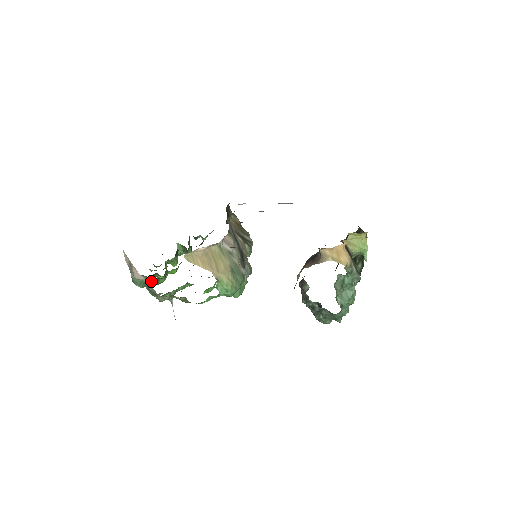
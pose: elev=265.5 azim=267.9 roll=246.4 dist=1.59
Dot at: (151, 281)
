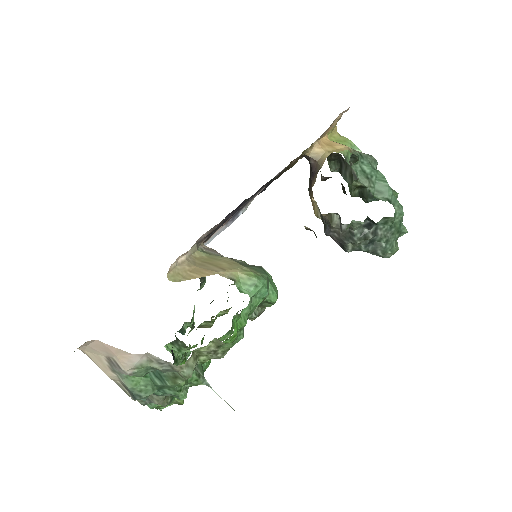
Dot at: occluded
